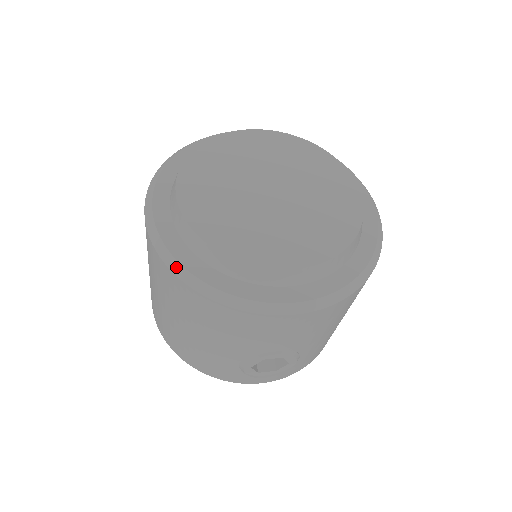
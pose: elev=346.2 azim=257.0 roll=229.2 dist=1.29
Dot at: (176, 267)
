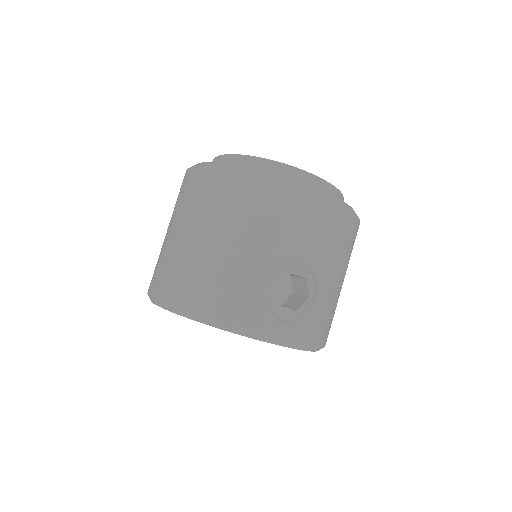
Dot at: (229, 165)
